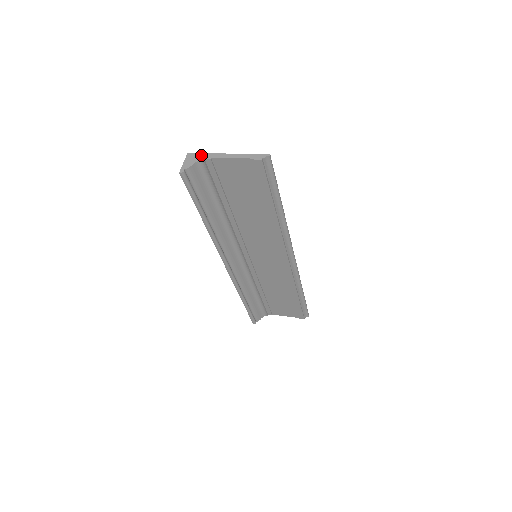
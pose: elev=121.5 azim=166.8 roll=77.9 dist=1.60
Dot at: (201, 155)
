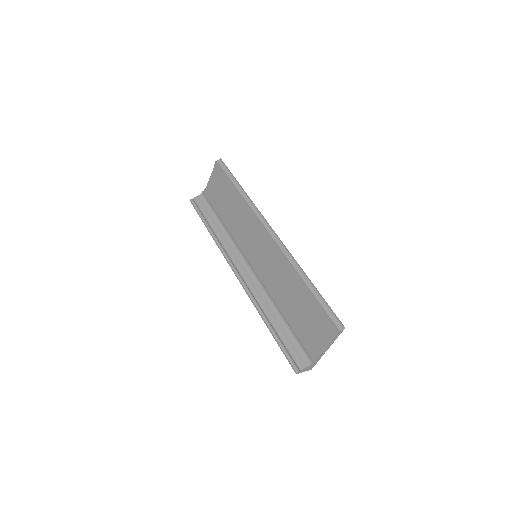
Dot at: occluded
